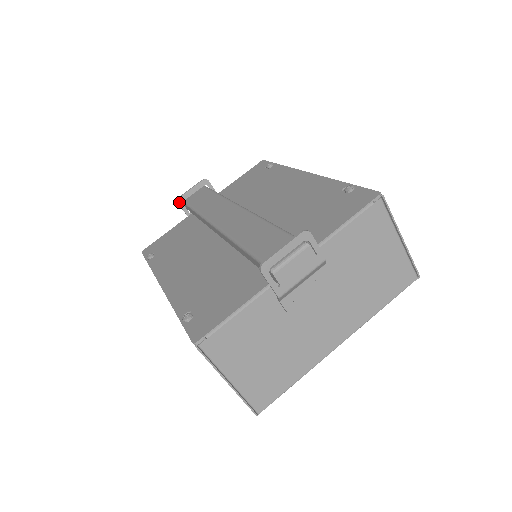
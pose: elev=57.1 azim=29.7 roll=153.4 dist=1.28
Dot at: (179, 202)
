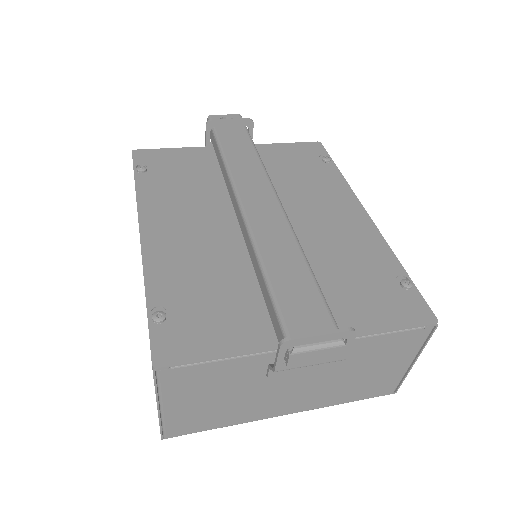
Dot at: (208, 125)
